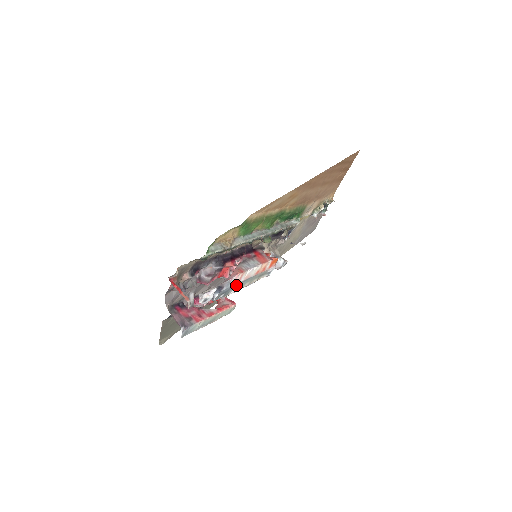
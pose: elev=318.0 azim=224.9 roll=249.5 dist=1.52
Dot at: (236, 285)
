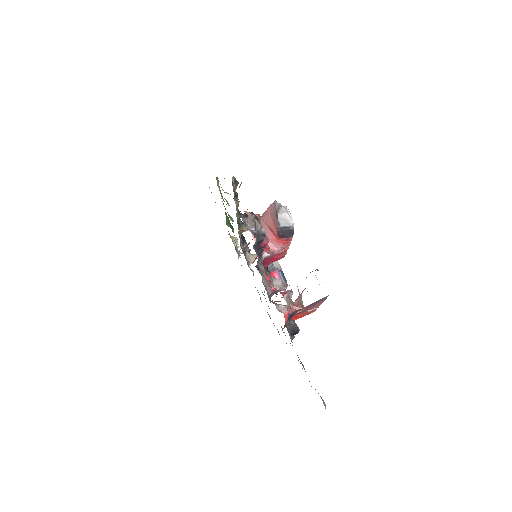
Dot at: occluded
